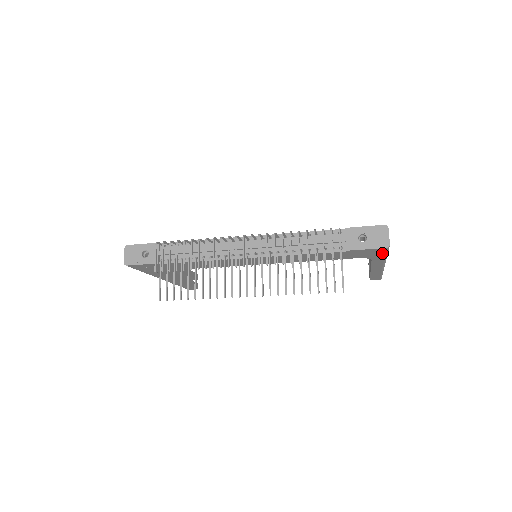
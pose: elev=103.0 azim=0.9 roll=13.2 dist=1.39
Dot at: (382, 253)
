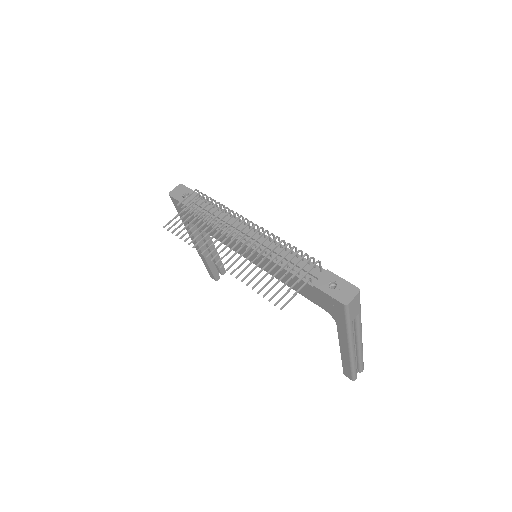
Dot at: (343, 314)
